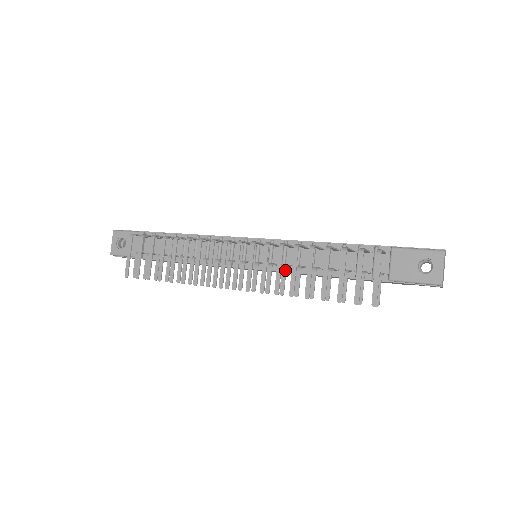
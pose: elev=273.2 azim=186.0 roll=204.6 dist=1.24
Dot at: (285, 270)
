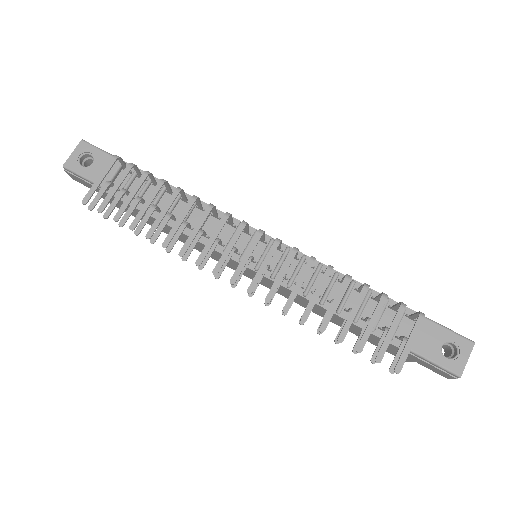
Dot at: (300, 288)
